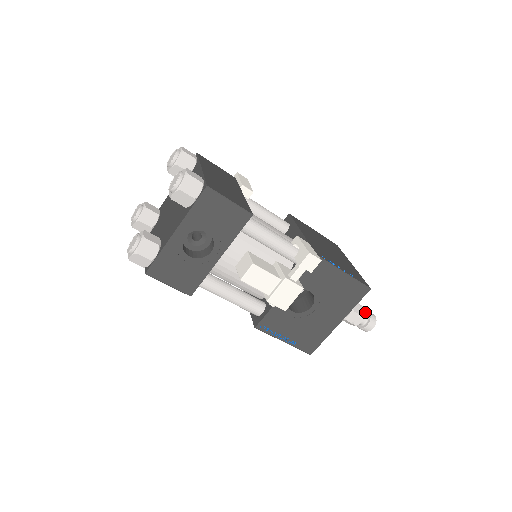
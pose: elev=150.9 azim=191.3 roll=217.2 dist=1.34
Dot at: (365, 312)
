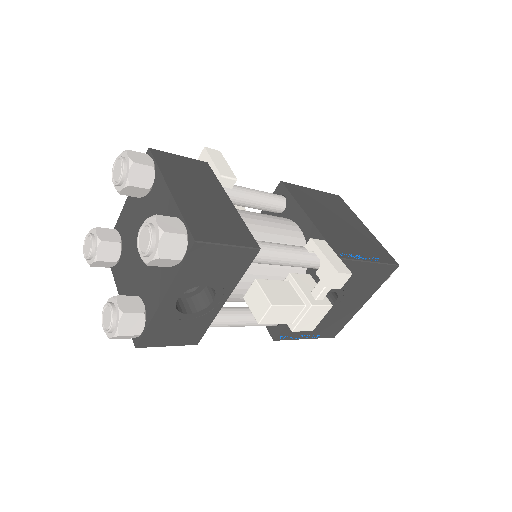
Dot at: occluded
